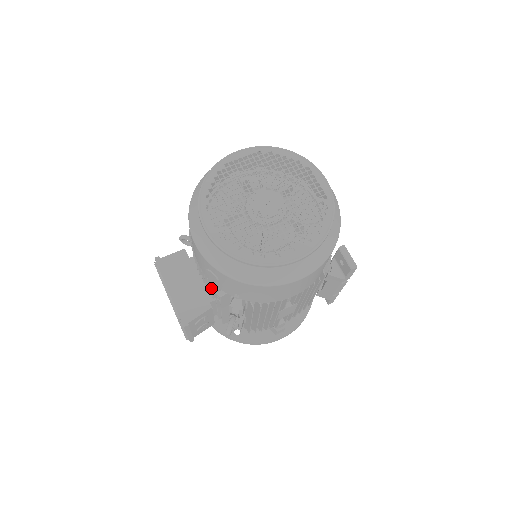
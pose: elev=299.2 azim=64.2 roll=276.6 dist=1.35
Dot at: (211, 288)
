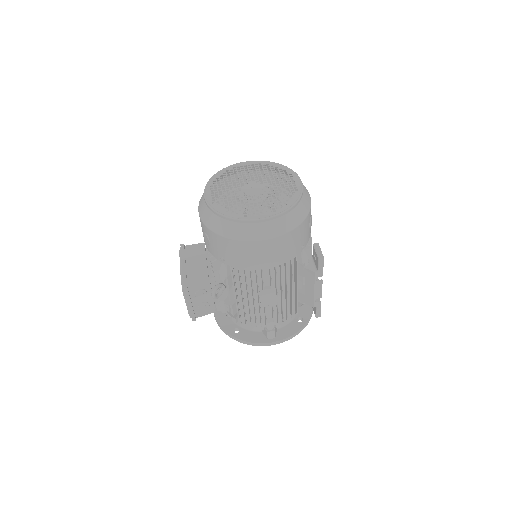
Dot at: (209, 259)
